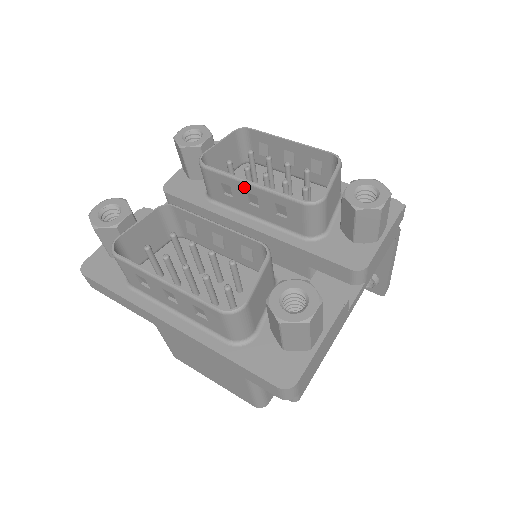
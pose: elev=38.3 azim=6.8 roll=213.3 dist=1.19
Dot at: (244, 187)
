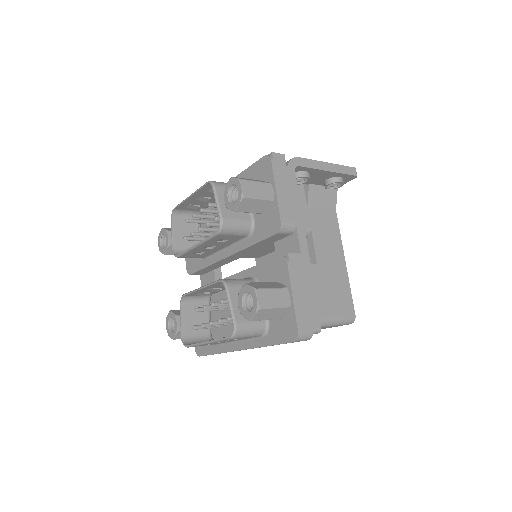
Dot at: (197, 249)
